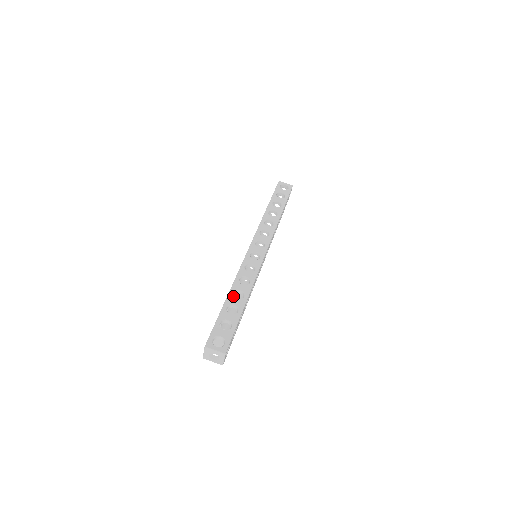
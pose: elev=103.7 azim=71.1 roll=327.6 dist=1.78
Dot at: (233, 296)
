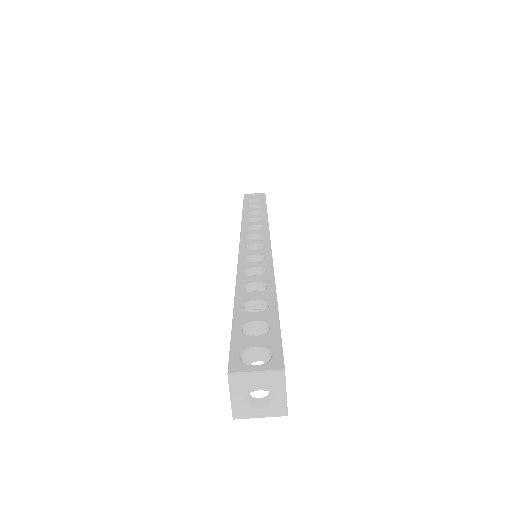
Dot at: (246, 291)
